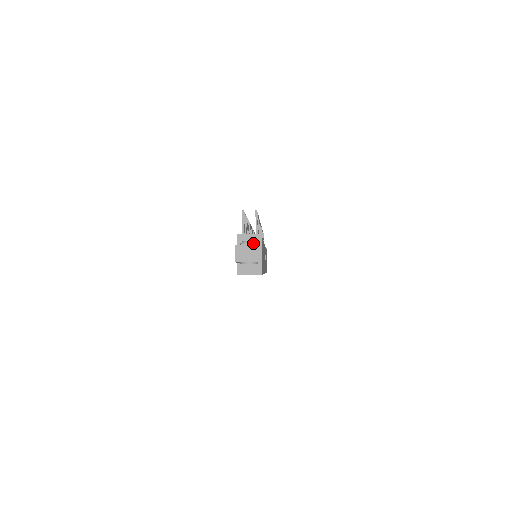
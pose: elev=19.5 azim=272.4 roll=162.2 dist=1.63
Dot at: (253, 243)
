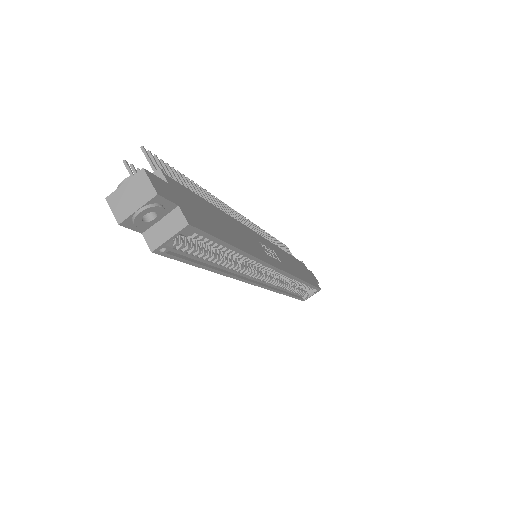
Dot at: (132, 177)
